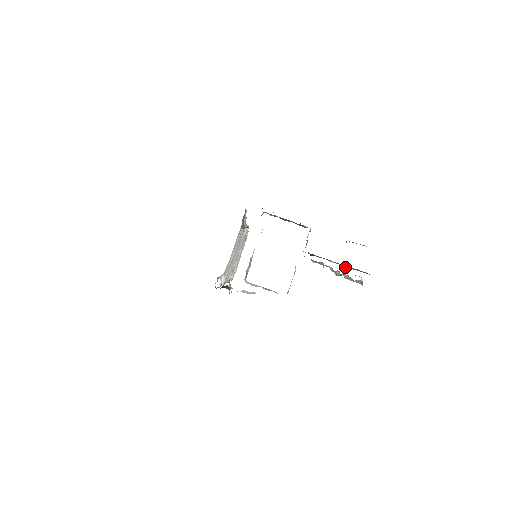
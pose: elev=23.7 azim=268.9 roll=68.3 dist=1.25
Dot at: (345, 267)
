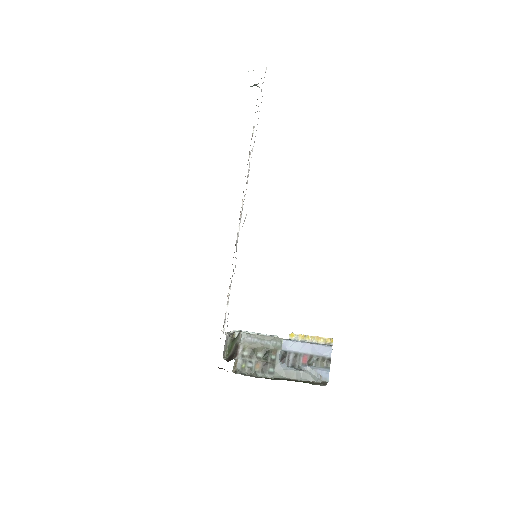
Dot at: (311, 359)
